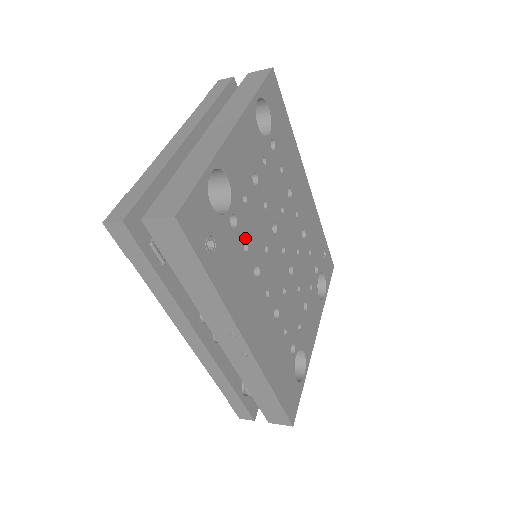
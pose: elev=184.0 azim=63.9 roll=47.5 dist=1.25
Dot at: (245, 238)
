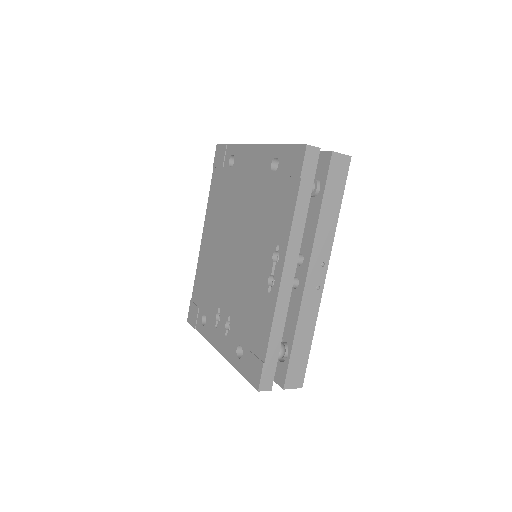
Dot at: occluded
